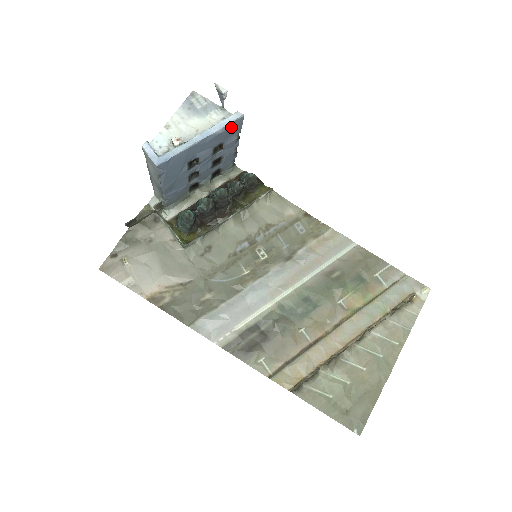
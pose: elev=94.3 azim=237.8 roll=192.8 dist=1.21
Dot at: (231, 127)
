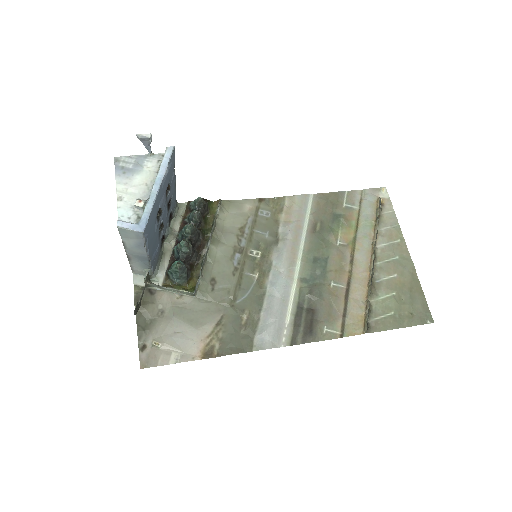
Dot at: (171, 163)
